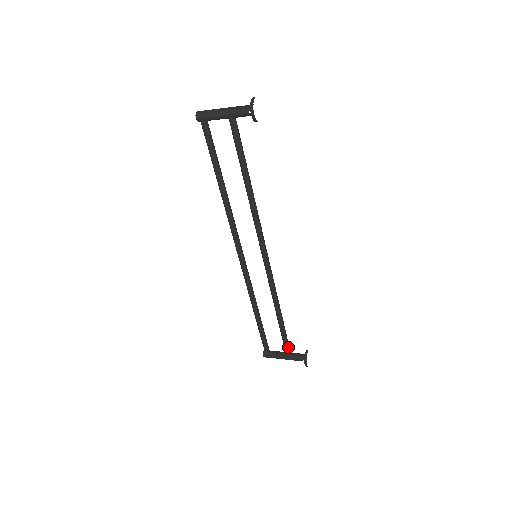
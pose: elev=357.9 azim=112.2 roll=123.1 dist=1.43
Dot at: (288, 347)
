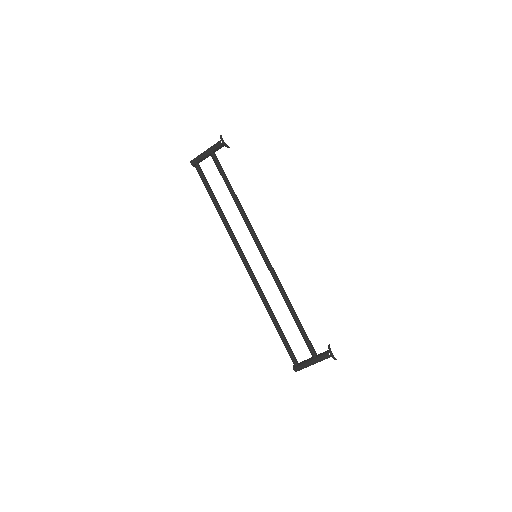
Dot at: (311, 346)
